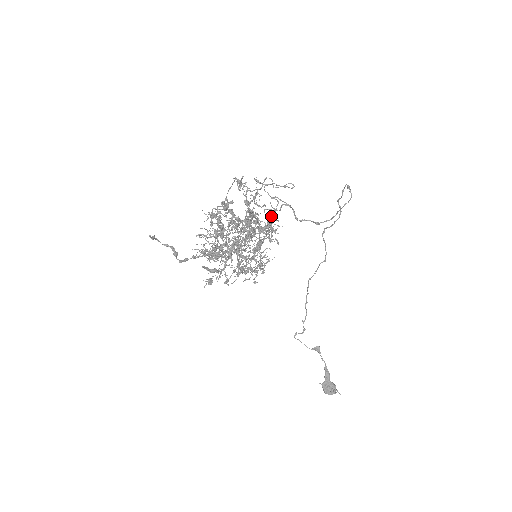
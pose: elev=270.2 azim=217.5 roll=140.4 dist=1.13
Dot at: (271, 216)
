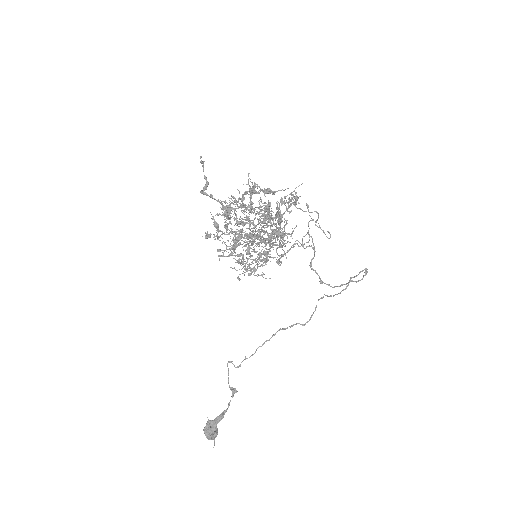
Dot at: (295, 244)
